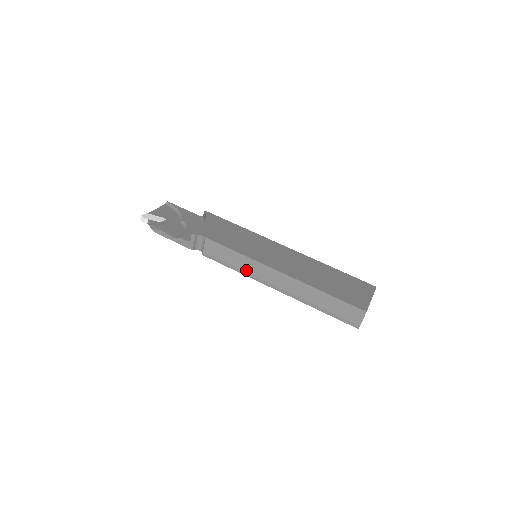
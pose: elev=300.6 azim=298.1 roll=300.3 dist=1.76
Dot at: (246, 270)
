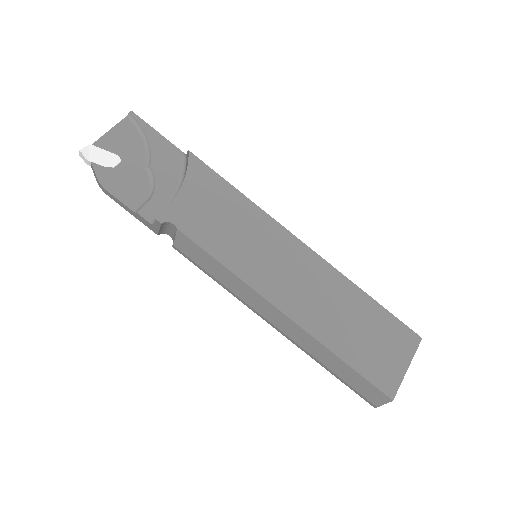
Dot at: (234, 291)
